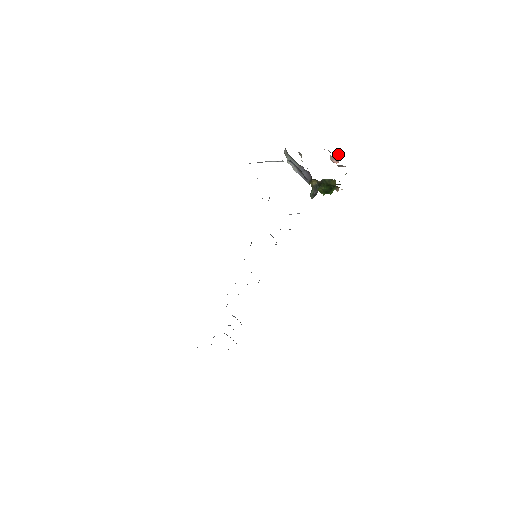
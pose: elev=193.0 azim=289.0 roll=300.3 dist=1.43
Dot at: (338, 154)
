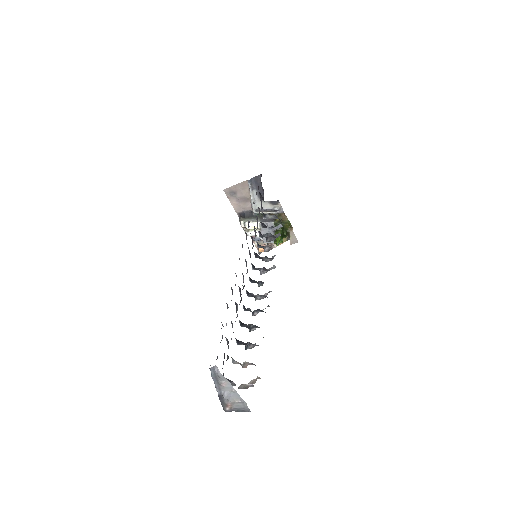
Dot at: (259, 252)
